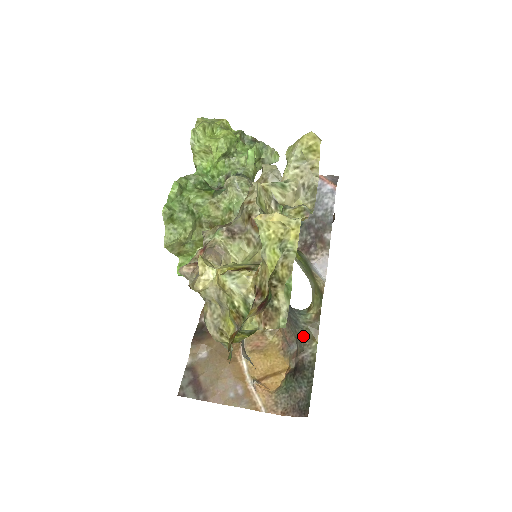
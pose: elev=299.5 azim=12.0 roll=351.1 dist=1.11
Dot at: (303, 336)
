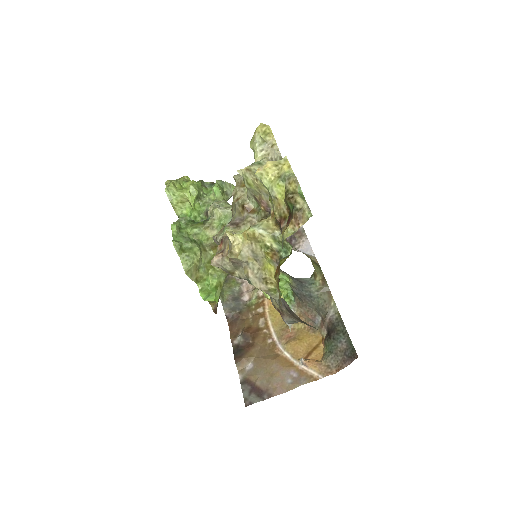
Dot at: (321, 303)
